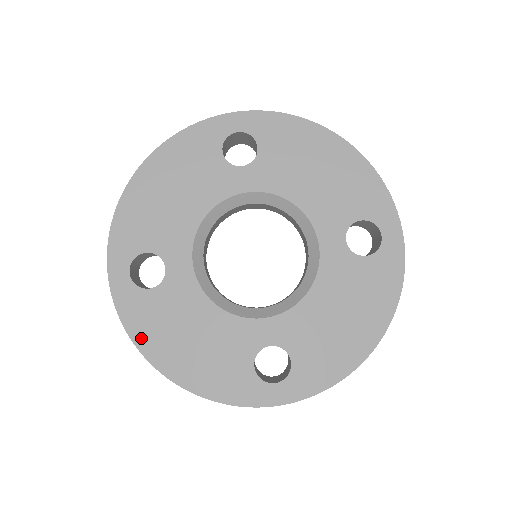
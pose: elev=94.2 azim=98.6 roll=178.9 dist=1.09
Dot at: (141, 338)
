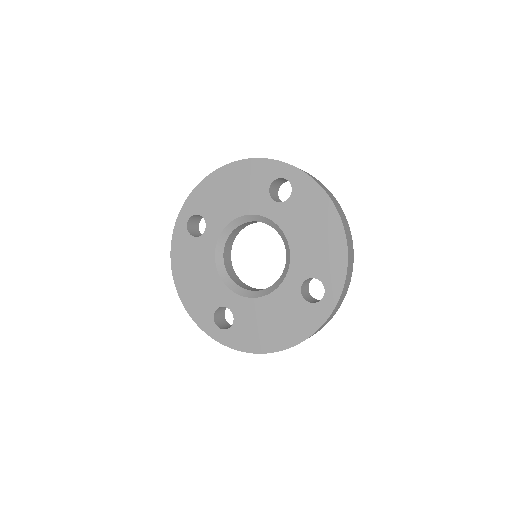
Dot at: (175, 257)
